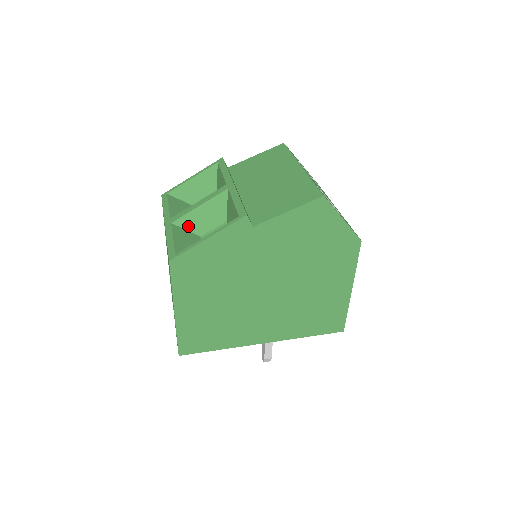
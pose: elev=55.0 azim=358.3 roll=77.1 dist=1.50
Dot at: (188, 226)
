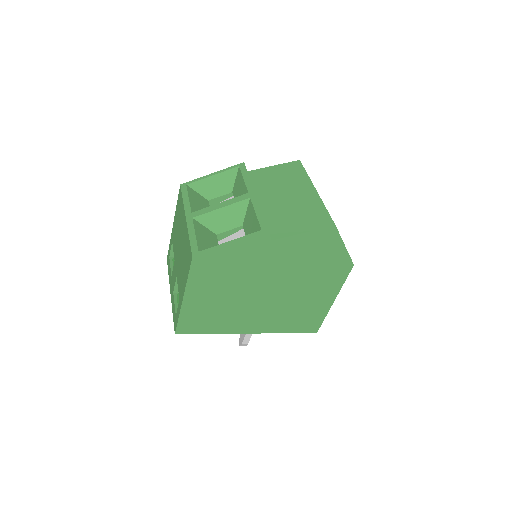
Dot at: (207, 223)
